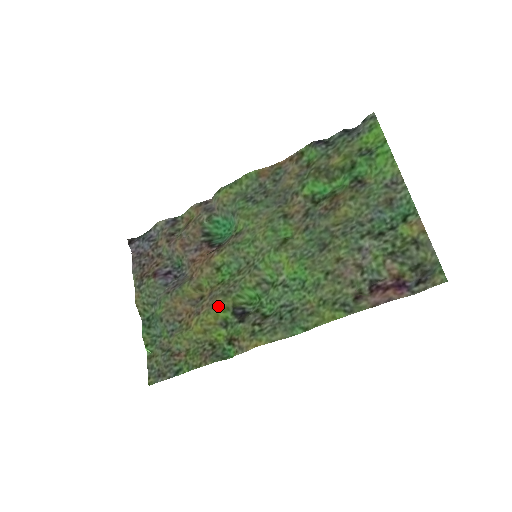
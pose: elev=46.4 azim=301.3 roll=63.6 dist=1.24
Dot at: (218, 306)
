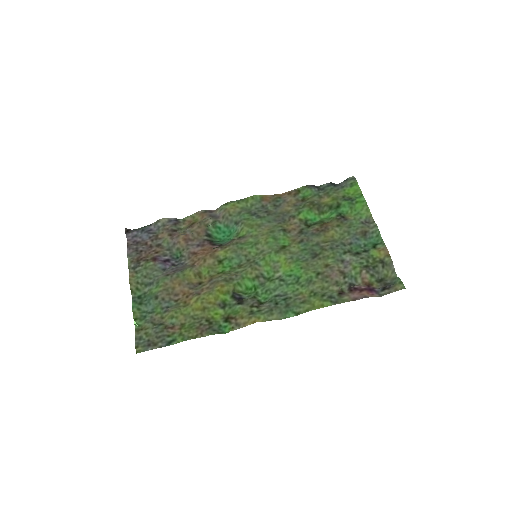
Dot at: (221, 288)
